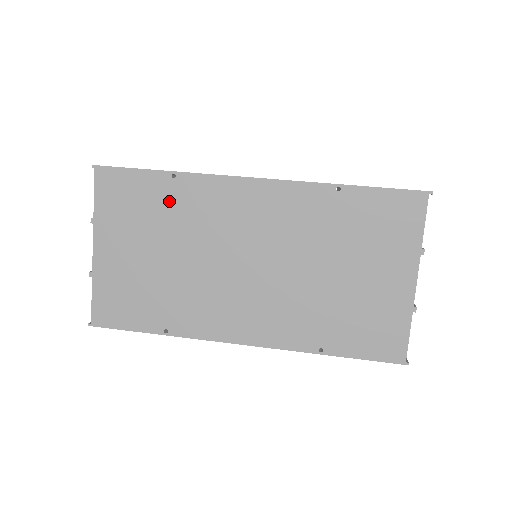
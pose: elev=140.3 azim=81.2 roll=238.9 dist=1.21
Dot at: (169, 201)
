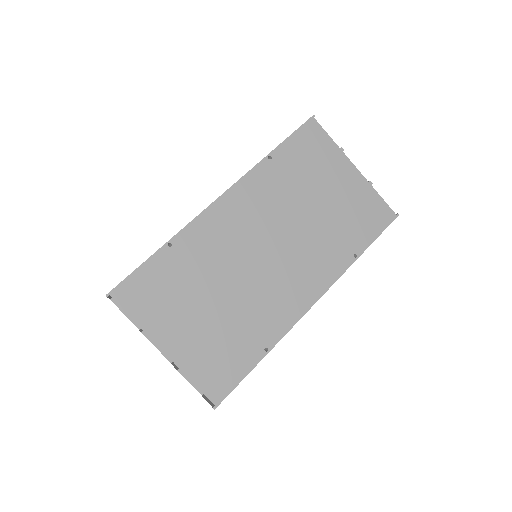
Dot at: (183, 264)
